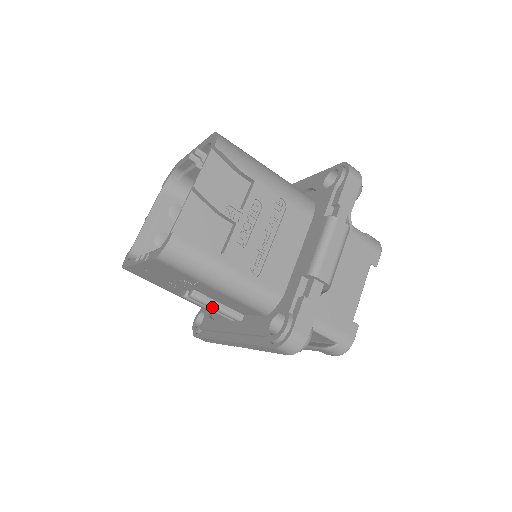
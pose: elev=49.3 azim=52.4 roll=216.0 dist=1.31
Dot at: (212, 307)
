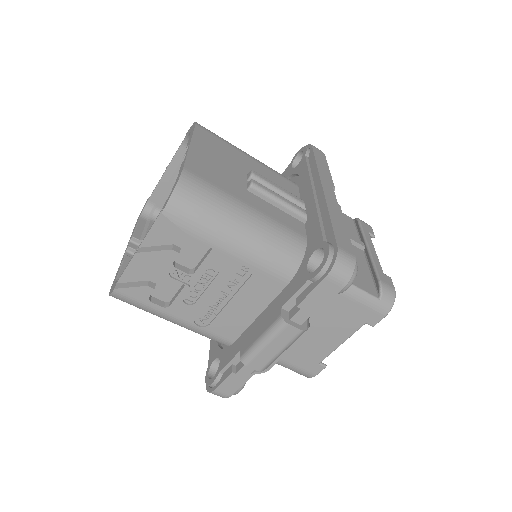
Dot at: occluded
